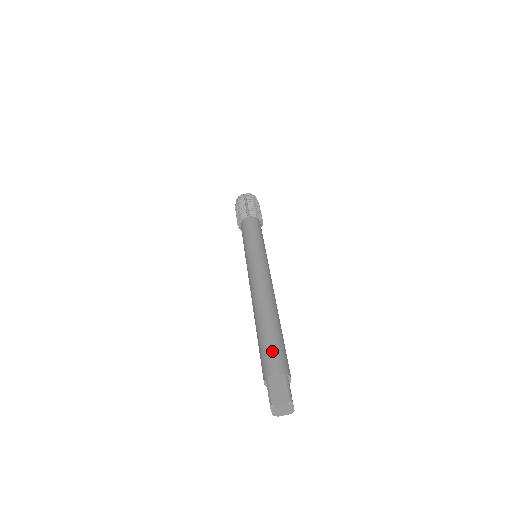
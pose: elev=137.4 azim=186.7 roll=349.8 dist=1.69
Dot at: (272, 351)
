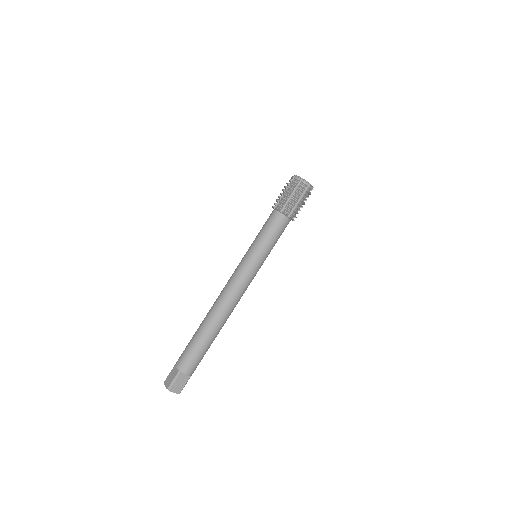
Dot at: (186, 350)
